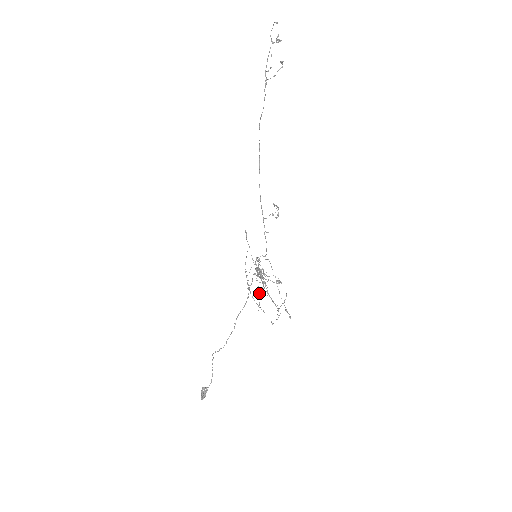
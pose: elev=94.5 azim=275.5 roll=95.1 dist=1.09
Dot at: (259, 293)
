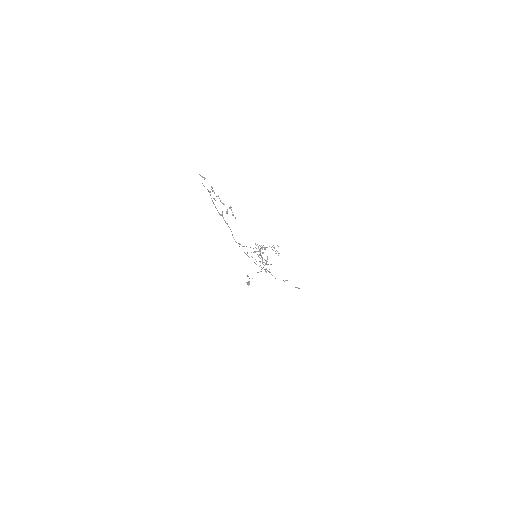
Dot at: occluded
